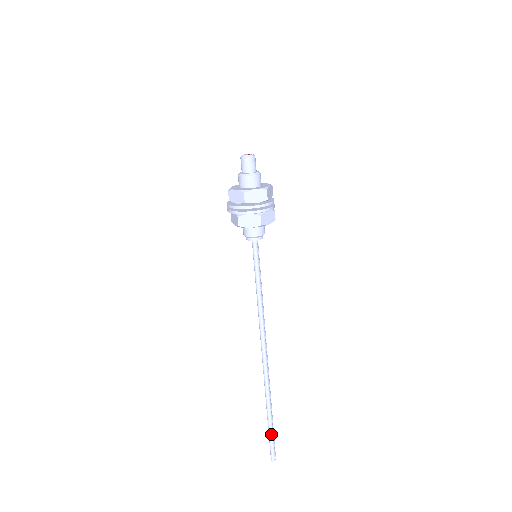
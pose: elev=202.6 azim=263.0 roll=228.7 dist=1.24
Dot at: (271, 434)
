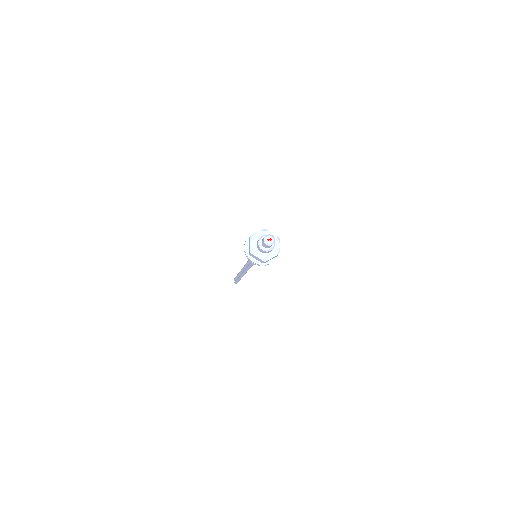
Dot at: occluded
